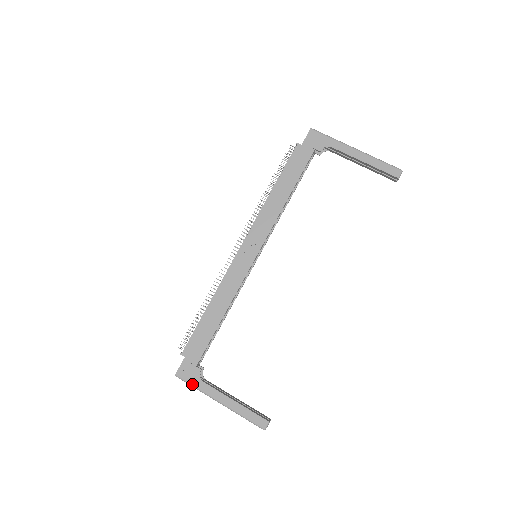
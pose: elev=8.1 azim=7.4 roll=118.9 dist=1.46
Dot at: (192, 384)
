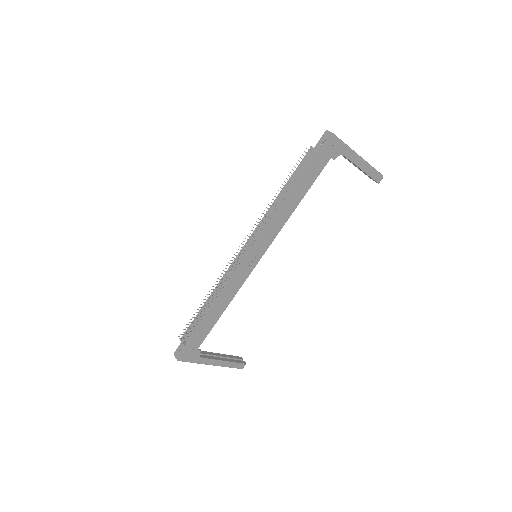
Dot at: (193, 362)
